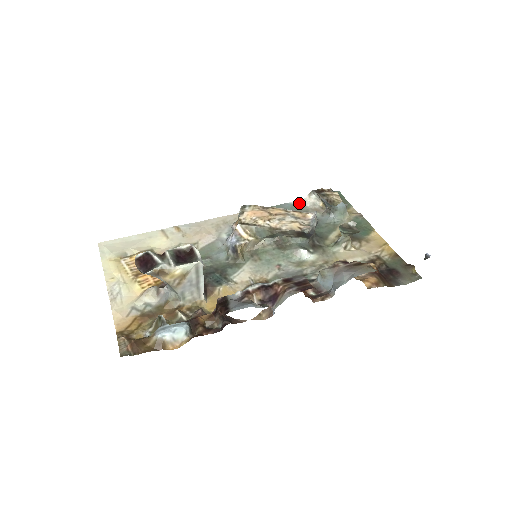
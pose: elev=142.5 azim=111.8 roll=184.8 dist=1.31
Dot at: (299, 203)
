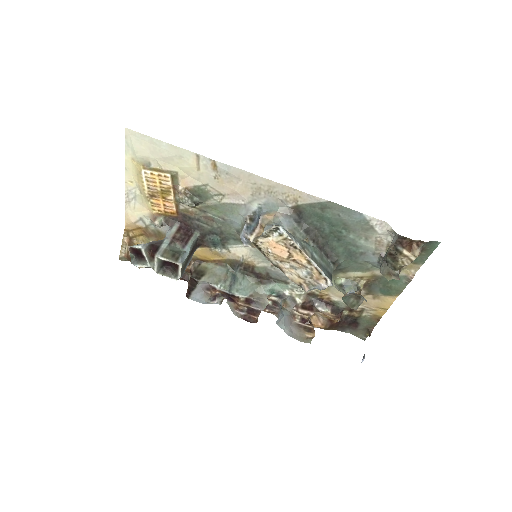
Dot at: (374, 223)
